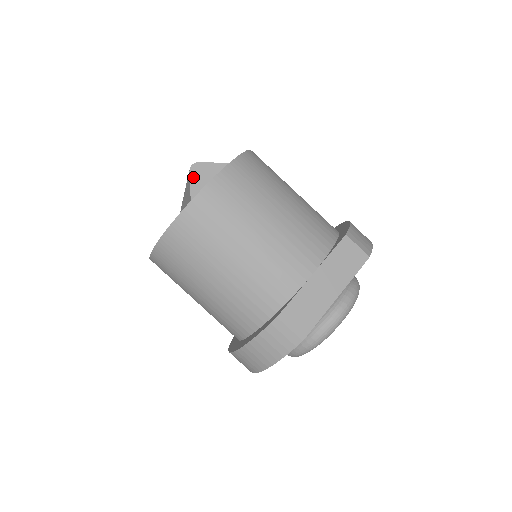
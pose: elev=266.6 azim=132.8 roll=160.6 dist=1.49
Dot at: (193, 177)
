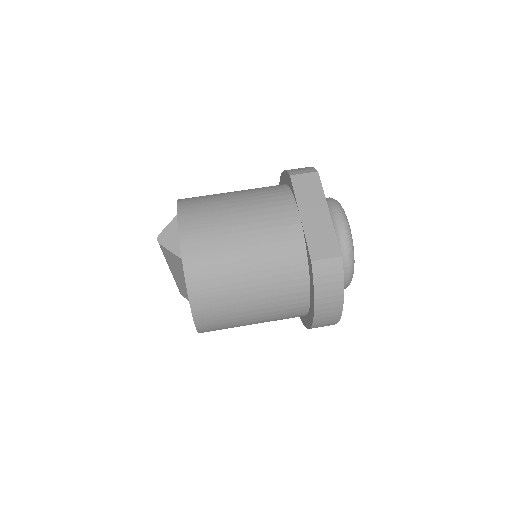
Dot at: (166, 245)
